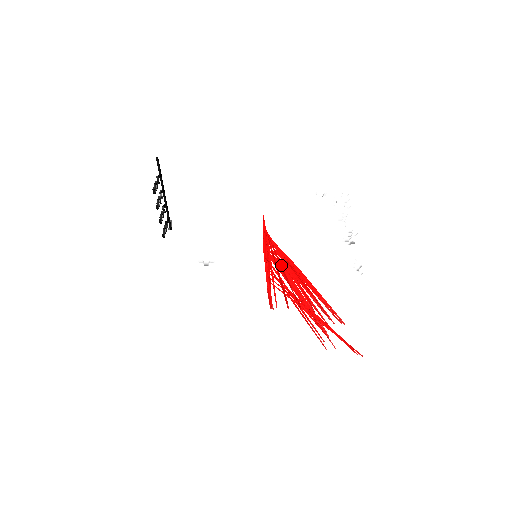
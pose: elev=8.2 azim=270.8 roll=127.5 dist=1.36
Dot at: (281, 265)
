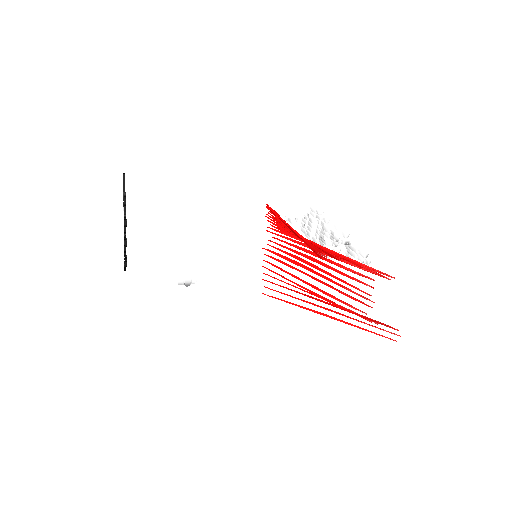
Dot at: occluded
